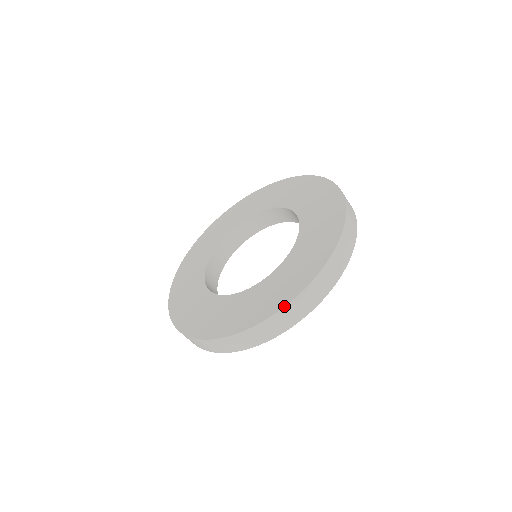
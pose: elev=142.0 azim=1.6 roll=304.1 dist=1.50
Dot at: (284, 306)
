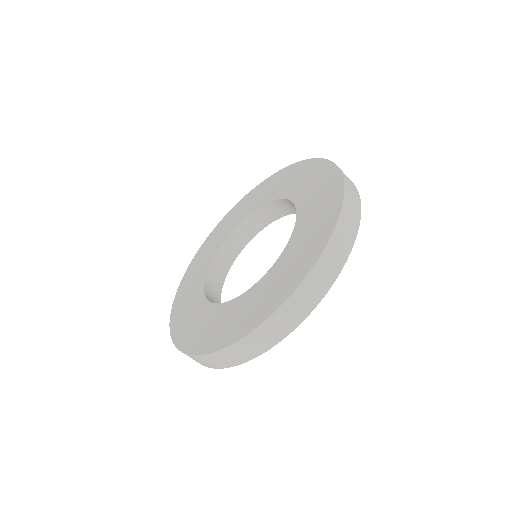
Dot at: (253, 329)
